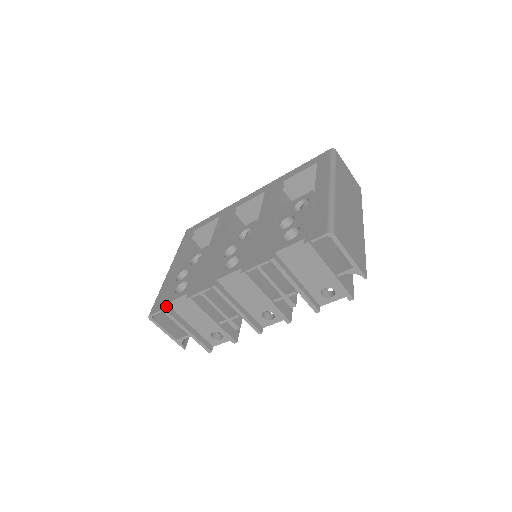
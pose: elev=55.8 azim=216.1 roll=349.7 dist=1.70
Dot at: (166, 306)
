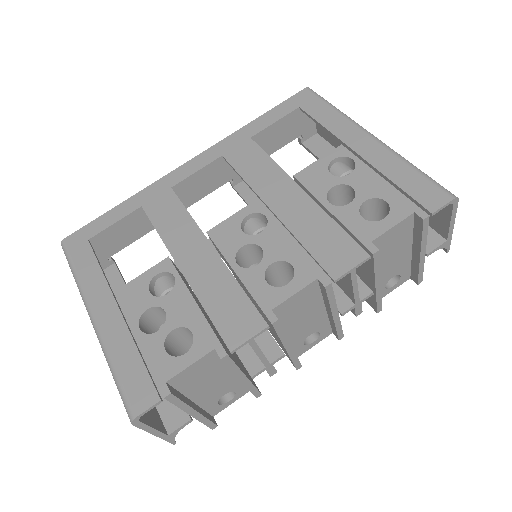
Dot at: (168, 387)
